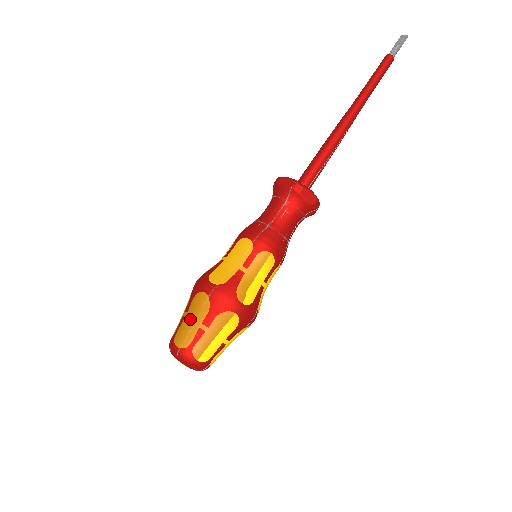
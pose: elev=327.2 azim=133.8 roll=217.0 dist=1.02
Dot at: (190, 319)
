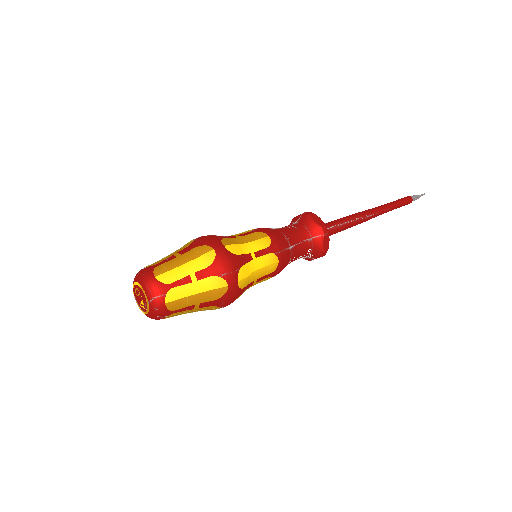
Dot at: (168, 255)
